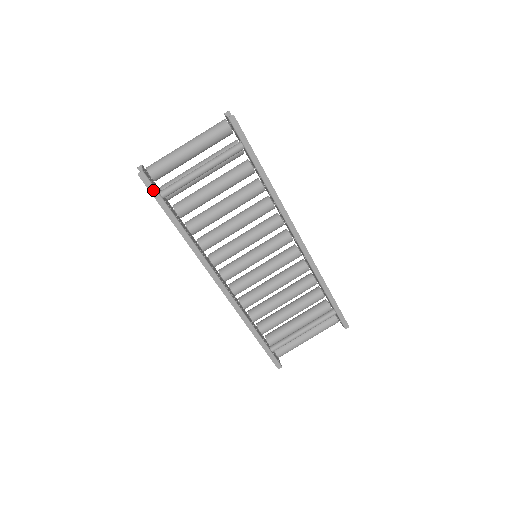
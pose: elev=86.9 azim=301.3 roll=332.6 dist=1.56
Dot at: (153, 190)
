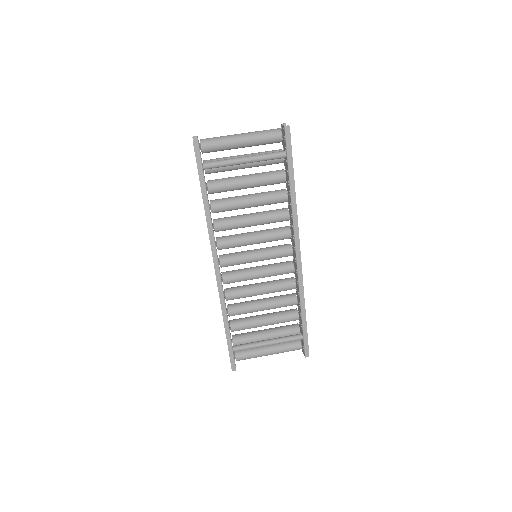
Dot at: (199, 158)
